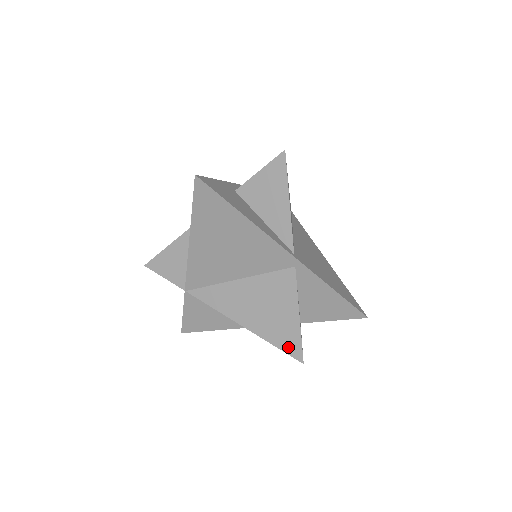
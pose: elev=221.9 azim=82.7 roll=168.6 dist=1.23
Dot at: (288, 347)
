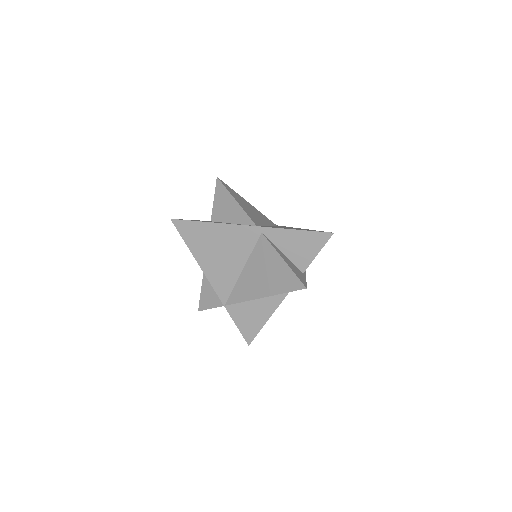
Dot at: (292, 286)
